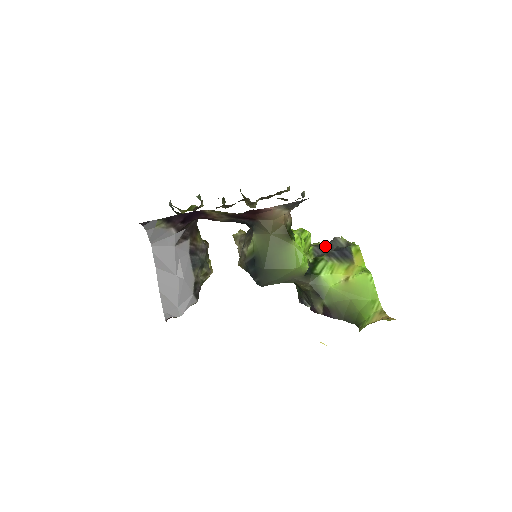
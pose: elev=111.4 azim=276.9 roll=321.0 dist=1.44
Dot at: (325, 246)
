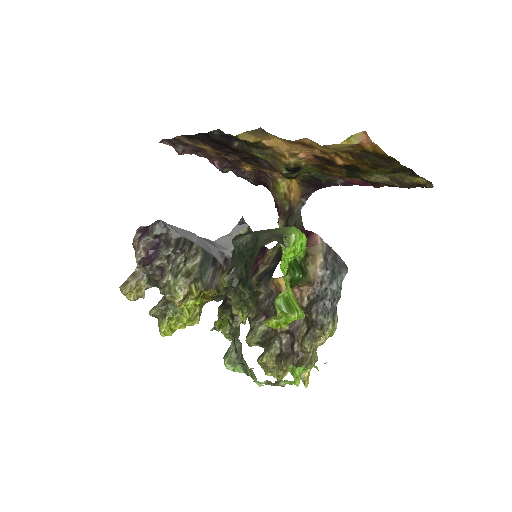
Dot at: occluded
